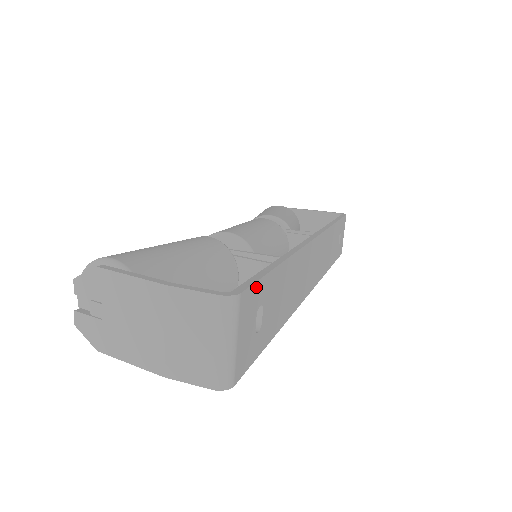
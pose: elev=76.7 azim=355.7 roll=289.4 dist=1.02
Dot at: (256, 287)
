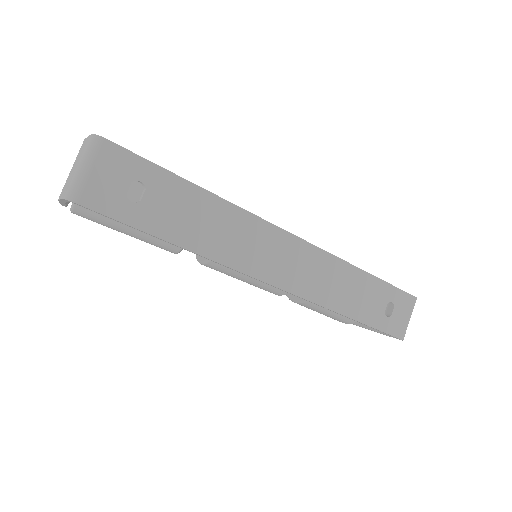
Dot at: (135, 158)
